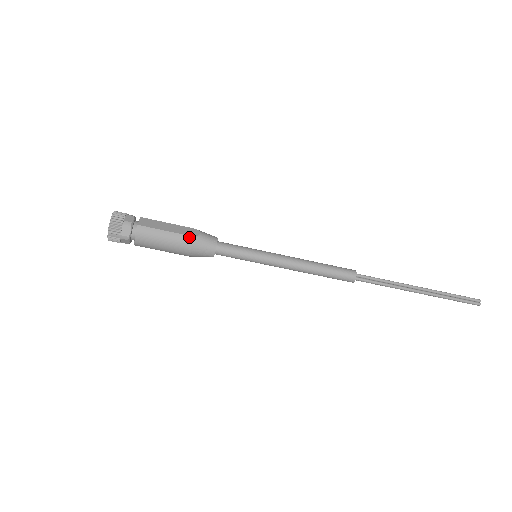
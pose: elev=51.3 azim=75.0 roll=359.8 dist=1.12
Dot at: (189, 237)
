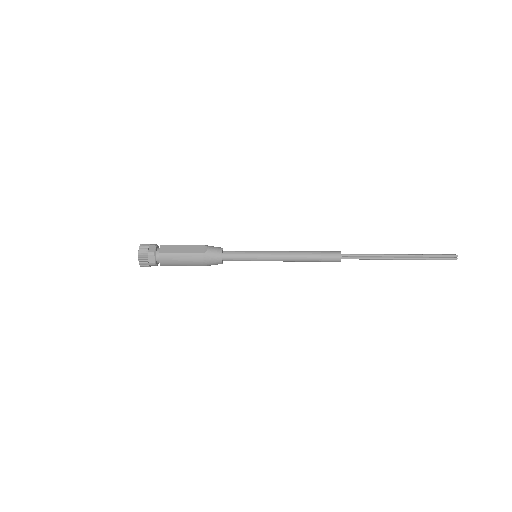
Dot at: (199, 254)
